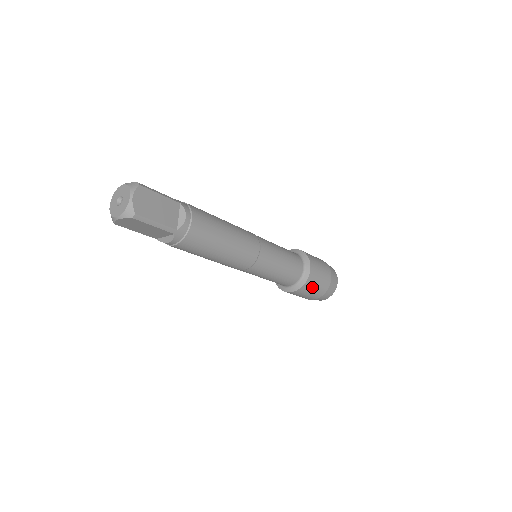
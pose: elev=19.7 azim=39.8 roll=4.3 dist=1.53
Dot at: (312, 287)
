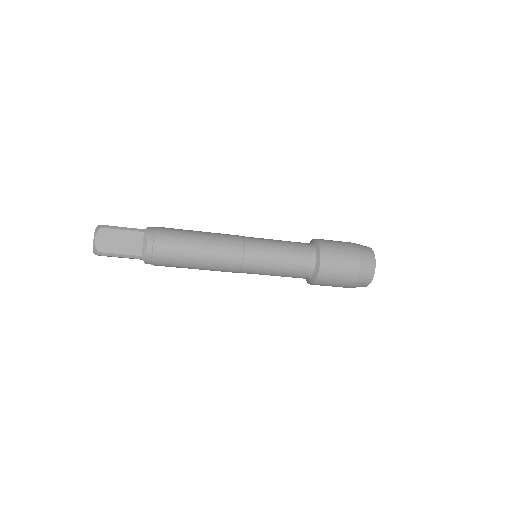
Dot at: (331, 279)
